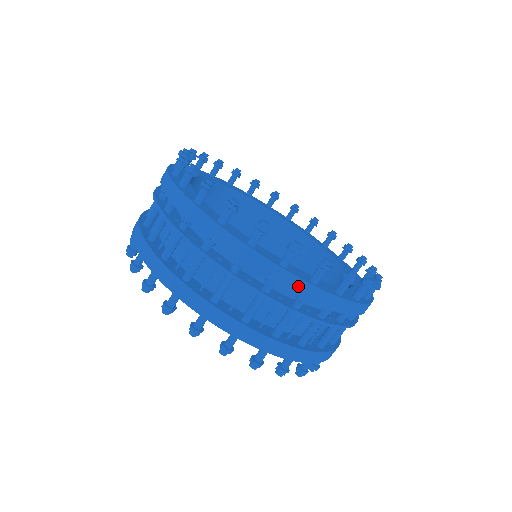
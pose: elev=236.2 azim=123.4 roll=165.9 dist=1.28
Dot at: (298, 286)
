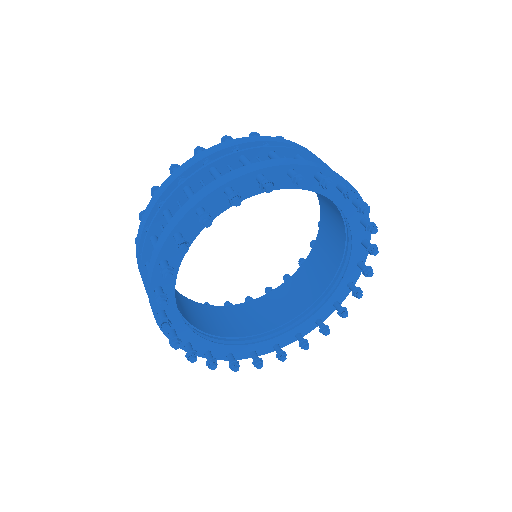
Dot at: (220, 147)
